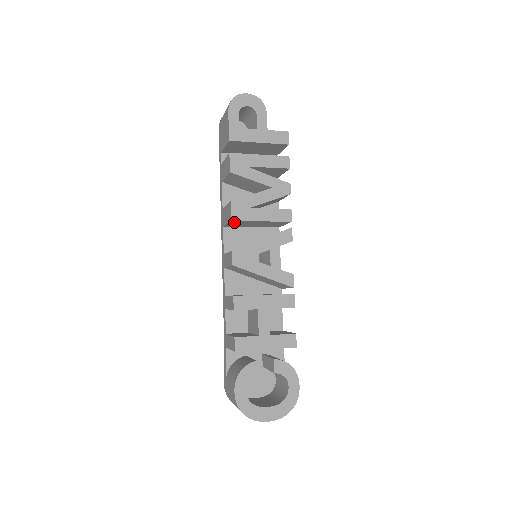
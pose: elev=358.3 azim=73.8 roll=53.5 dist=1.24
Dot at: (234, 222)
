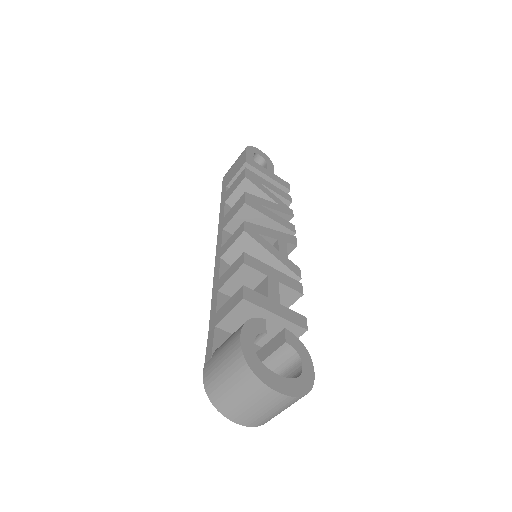
Dot at: (244, 212)
